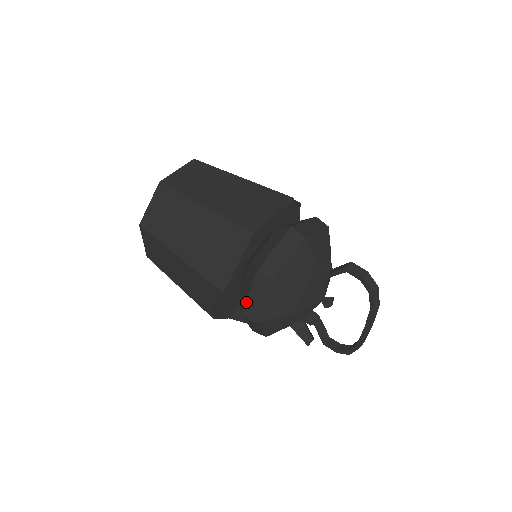
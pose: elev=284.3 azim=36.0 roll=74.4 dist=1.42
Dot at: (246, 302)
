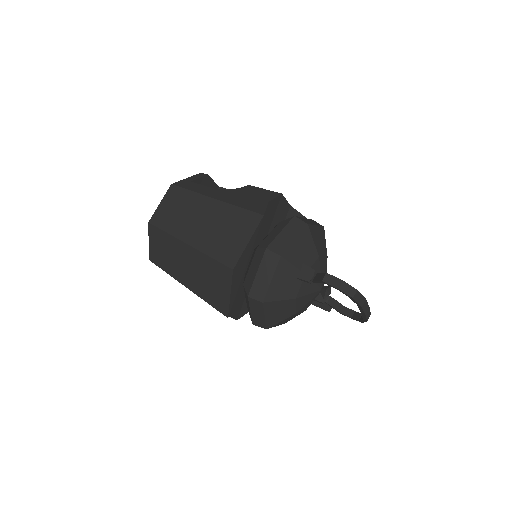
Dot at: (251, 317)
